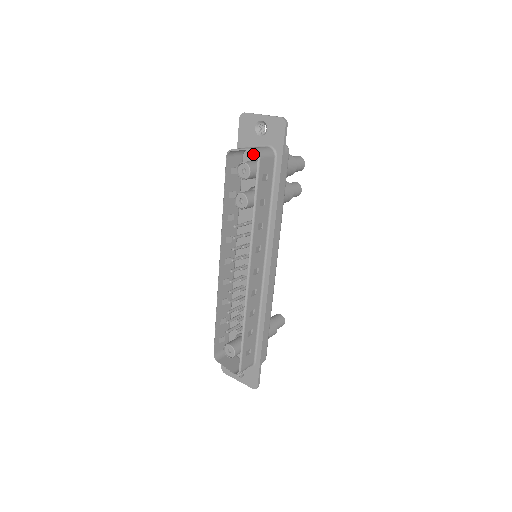
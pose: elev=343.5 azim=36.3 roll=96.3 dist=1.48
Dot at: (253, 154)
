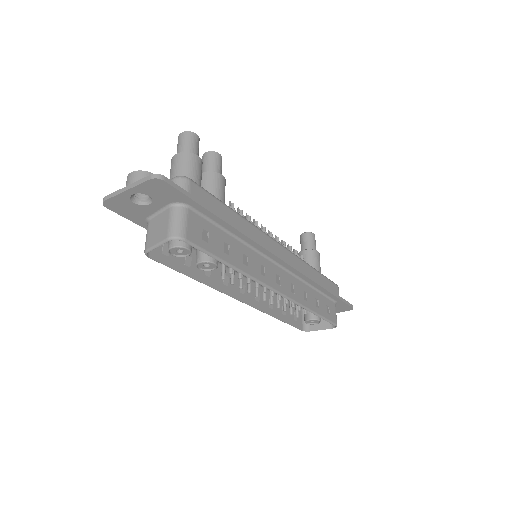
Dot at: occluded
